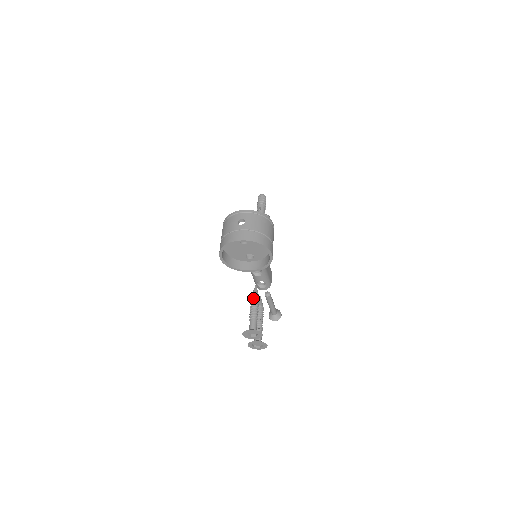
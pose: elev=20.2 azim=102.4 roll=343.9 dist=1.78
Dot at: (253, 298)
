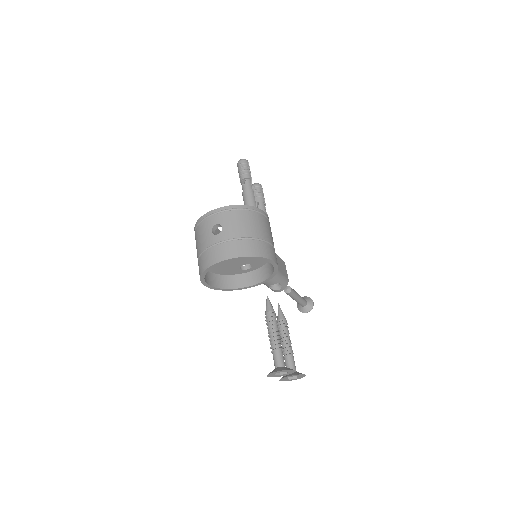
Dot at: (268, 319)
